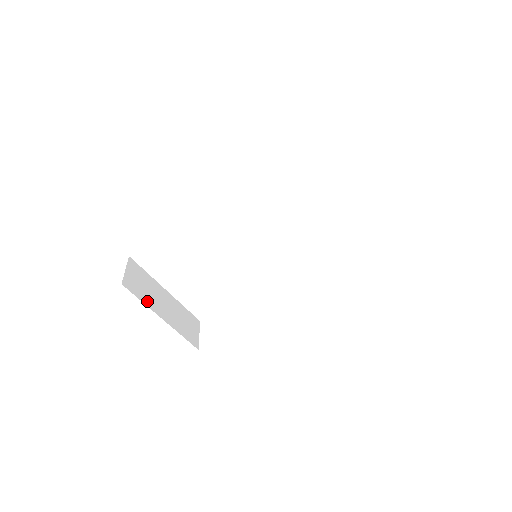
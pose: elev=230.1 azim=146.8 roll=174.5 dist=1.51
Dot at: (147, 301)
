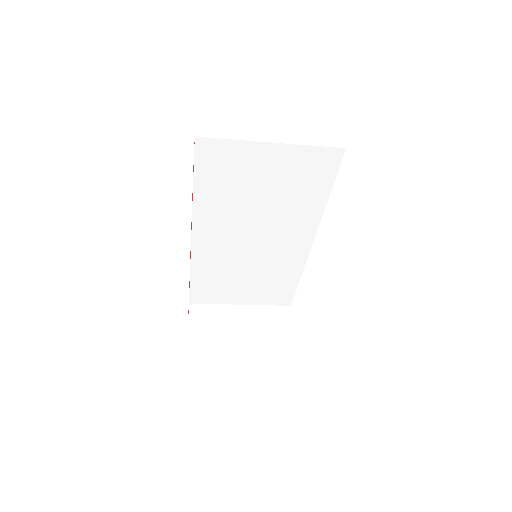
Dot at: (220, 333)
